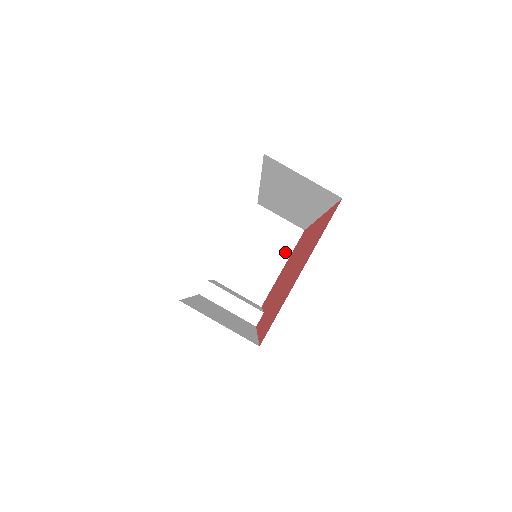
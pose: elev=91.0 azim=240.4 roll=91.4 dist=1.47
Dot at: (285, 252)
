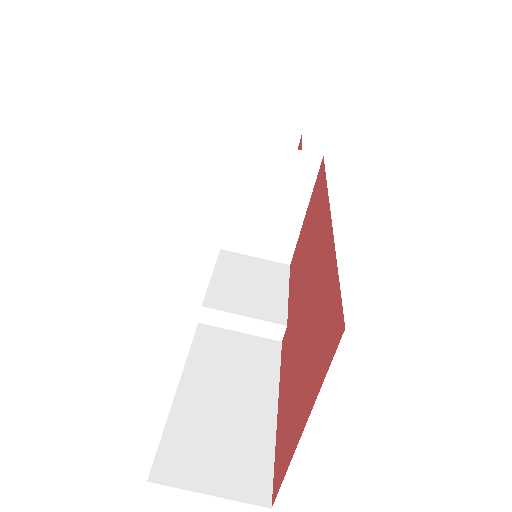
Dot at: (303, 193)
